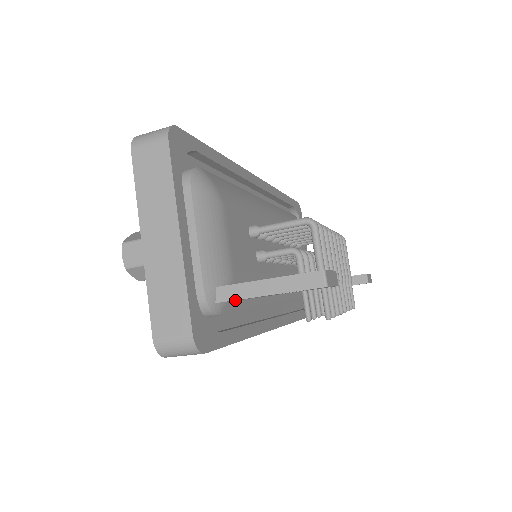
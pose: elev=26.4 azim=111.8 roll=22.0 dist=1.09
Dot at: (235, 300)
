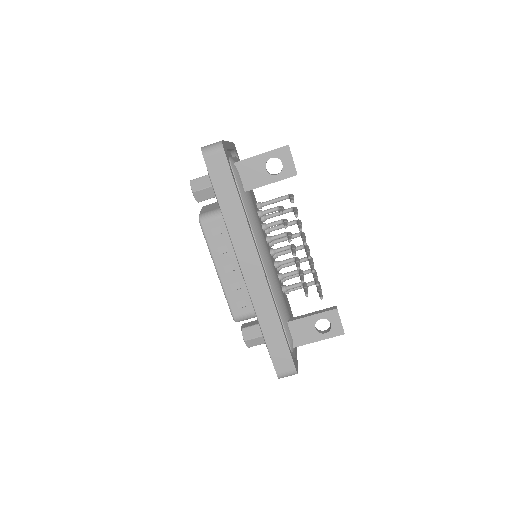
Dot at: (243, 175)
